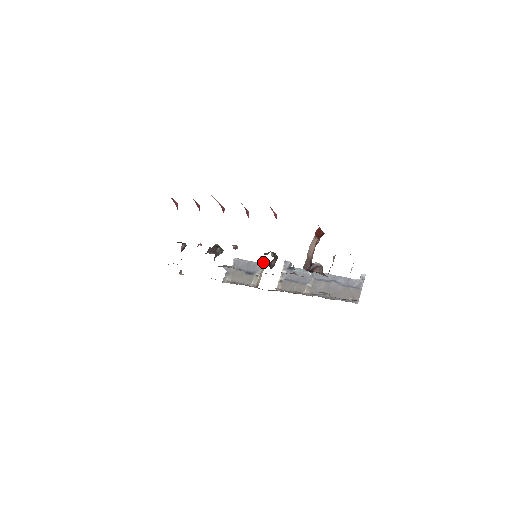
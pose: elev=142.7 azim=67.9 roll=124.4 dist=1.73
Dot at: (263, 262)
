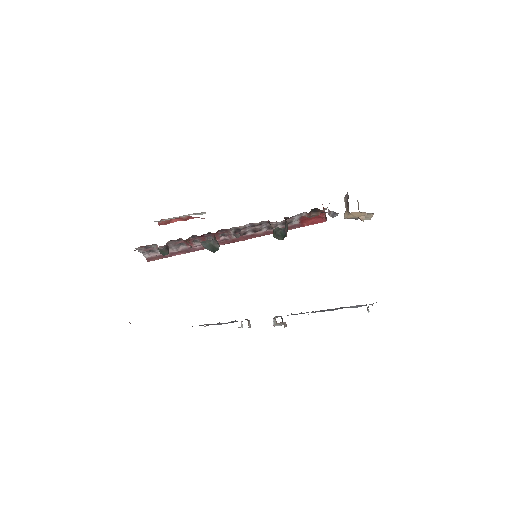
Dot at: occluded
